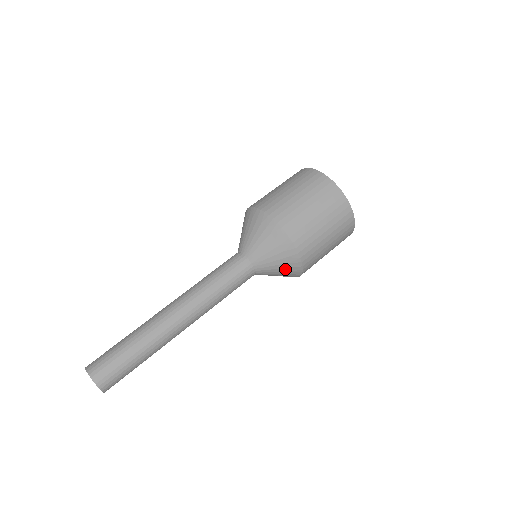
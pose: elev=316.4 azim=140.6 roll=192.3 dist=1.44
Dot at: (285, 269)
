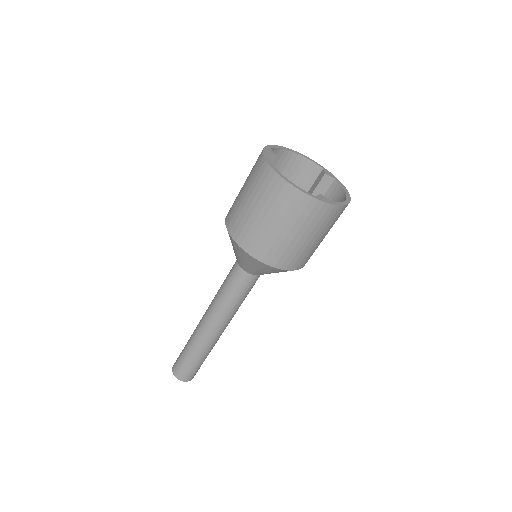
Dot at: occluded
